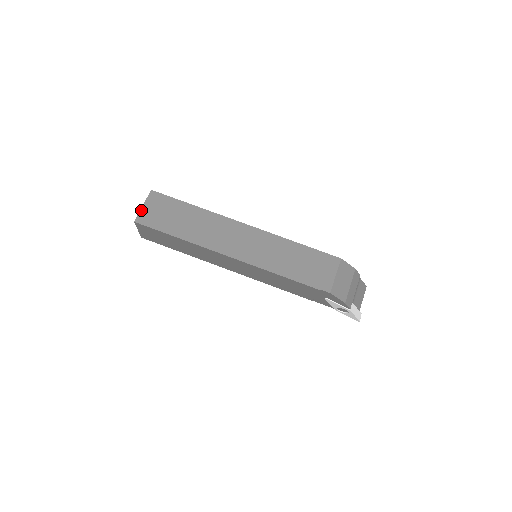
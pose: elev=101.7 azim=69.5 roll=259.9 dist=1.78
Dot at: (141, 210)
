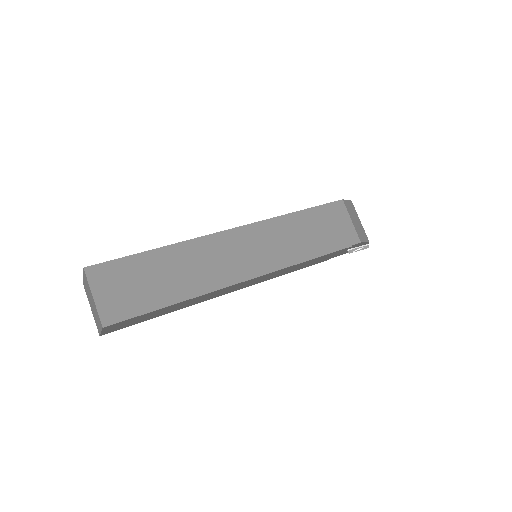
Dot at: (97, 305)
